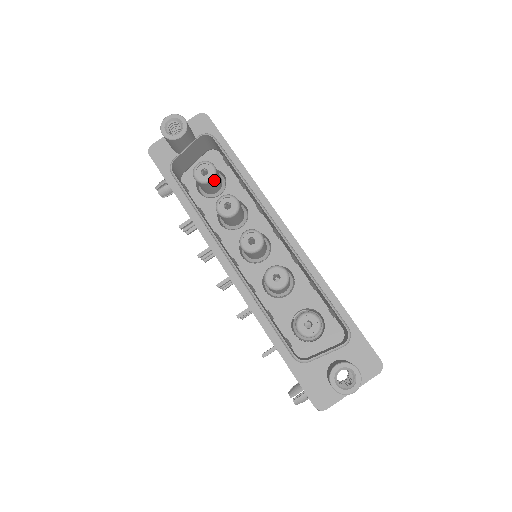
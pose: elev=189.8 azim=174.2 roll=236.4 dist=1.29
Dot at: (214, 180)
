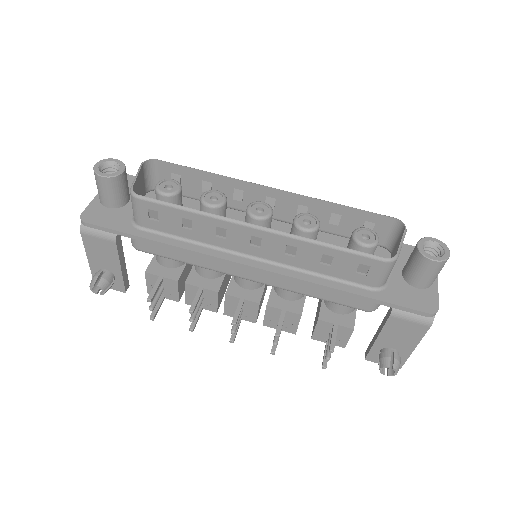
Dot at: (181, 192)
